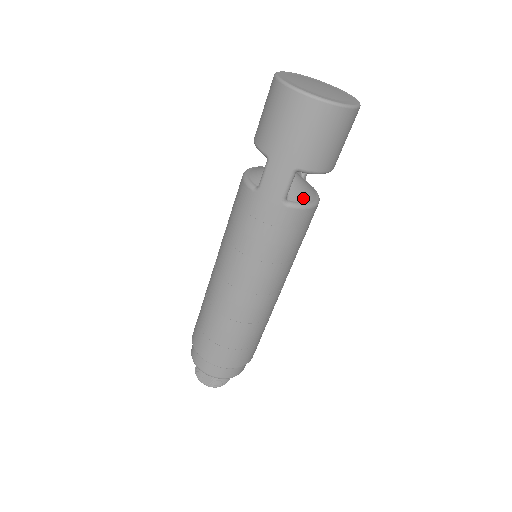
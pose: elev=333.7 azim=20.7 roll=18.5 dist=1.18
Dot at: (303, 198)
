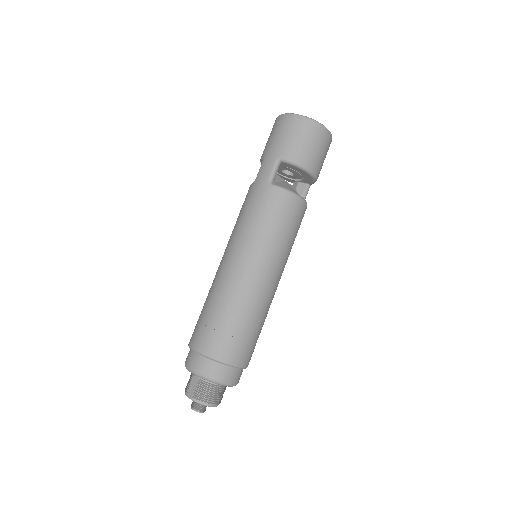
Dot at: (287, 188)
